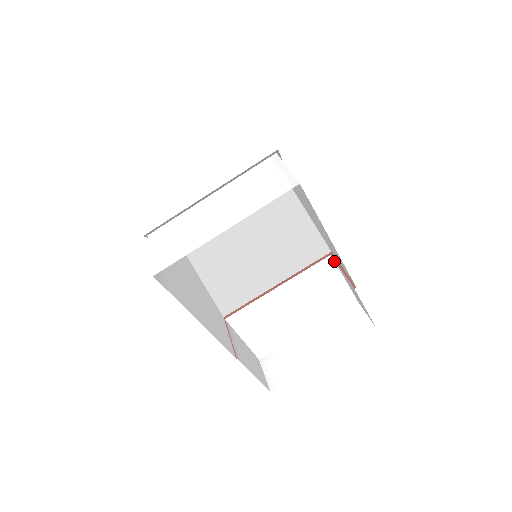
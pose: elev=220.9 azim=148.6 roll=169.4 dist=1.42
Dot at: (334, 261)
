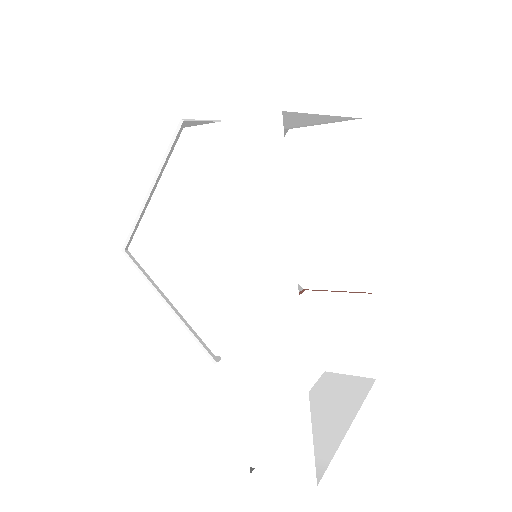
Dot at: (308, 301)
